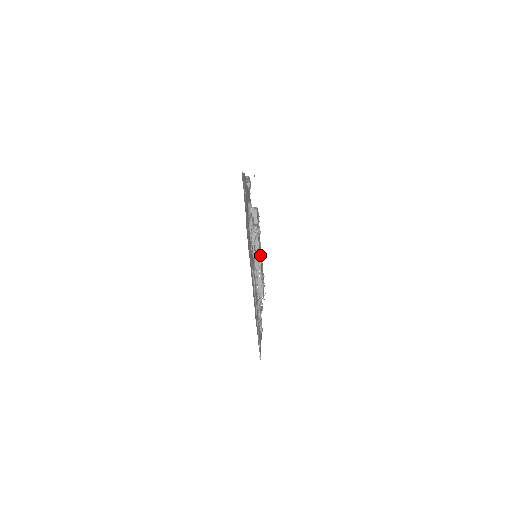
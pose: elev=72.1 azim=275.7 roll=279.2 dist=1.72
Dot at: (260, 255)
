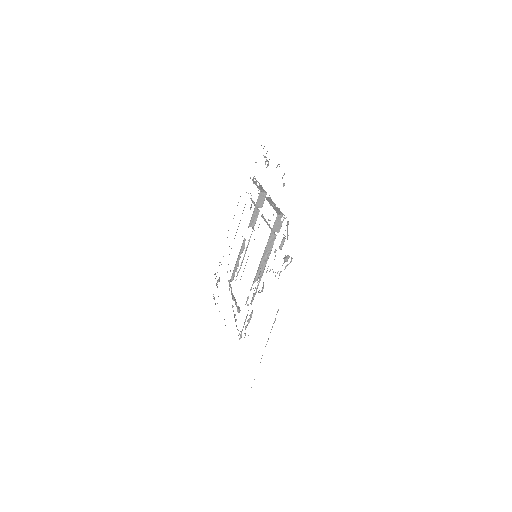
Dot at: occluded
